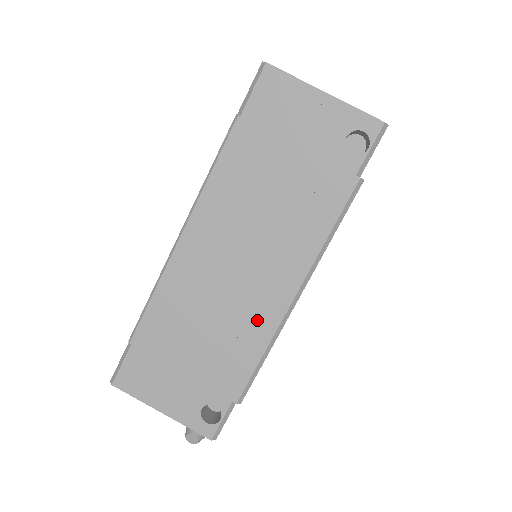
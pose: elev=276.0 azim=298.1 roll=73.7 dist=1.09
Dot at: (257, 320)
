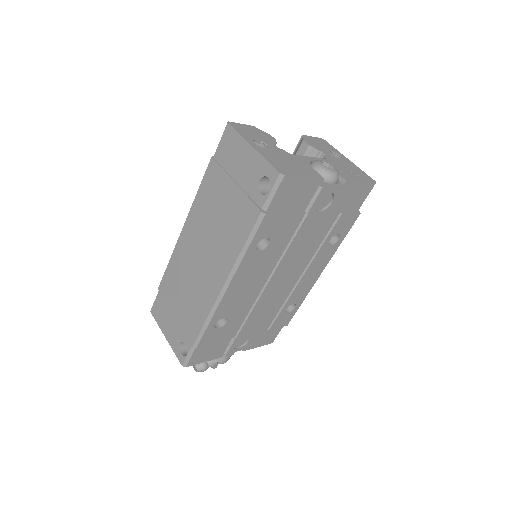
Dot at: (206, 295)
